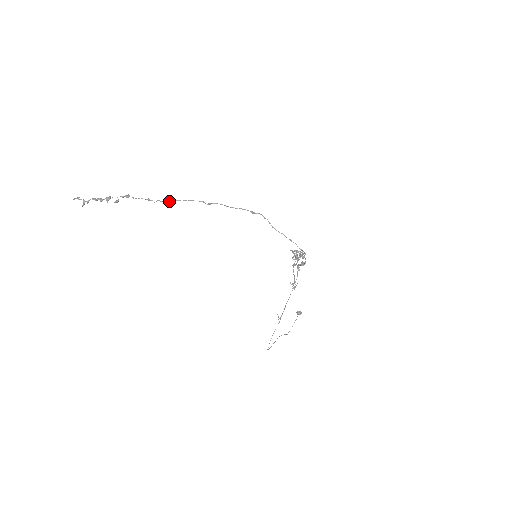
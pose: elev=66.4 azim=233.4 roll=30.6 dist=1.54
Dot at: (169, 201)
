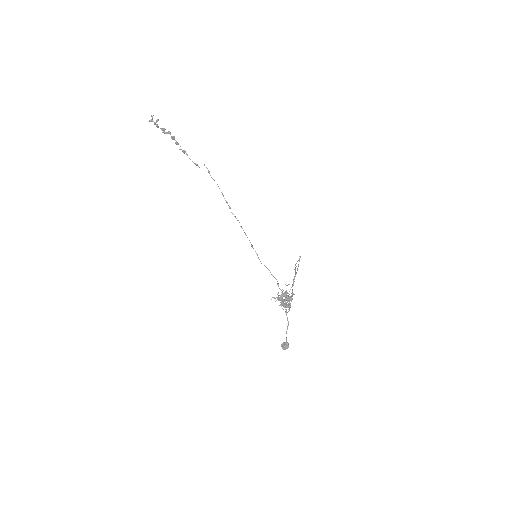
Dot at: occluded
